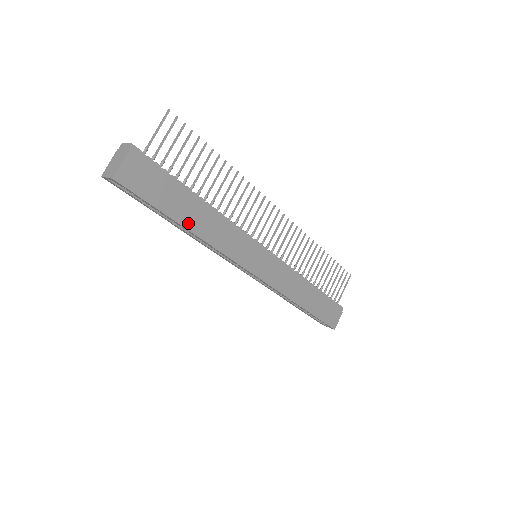
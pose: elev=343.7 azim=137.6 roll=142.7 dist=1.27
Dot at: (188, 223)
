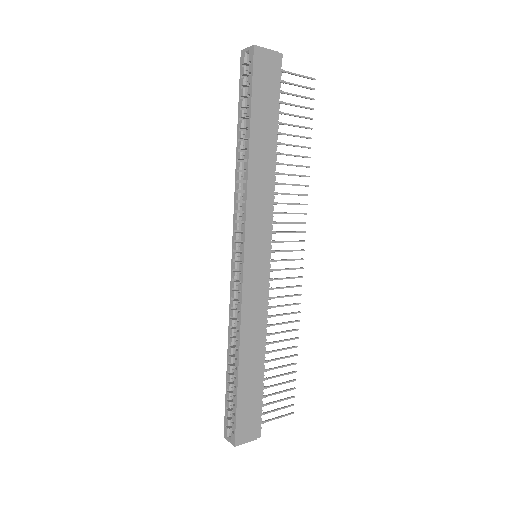
Dot at: (254, 143)
